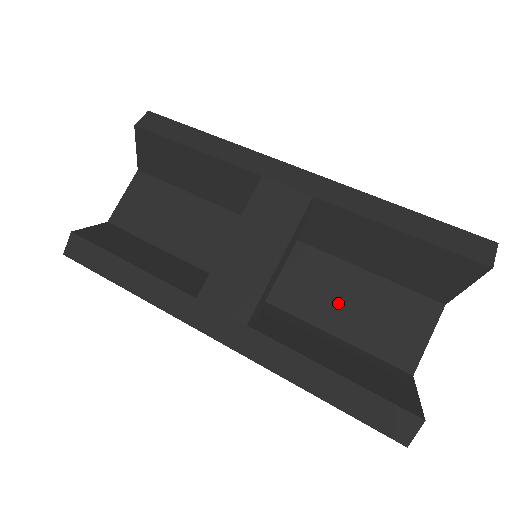
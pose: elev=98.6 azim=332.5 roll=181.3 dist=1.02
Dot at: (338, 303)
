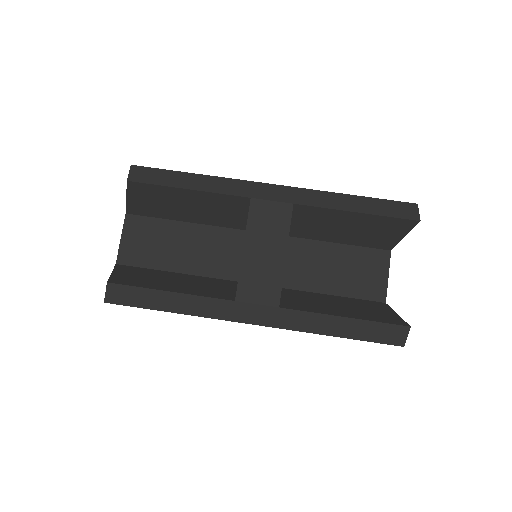
Dot at: (323, 271)
